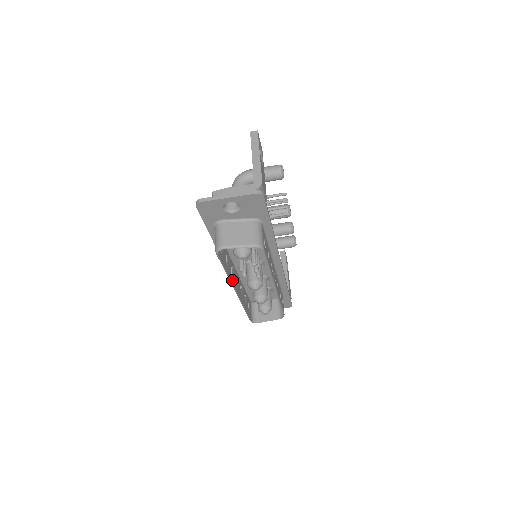
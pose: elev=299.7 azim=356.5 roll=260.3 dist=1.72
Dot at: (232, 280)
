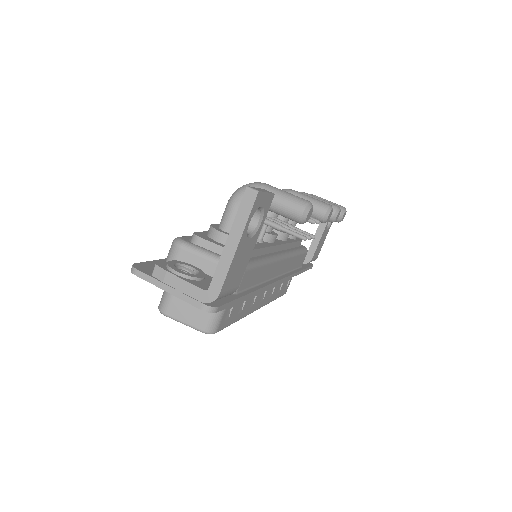
Dot at: occluded
